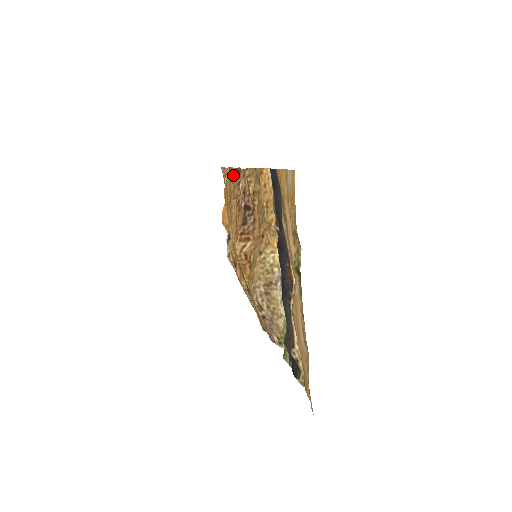
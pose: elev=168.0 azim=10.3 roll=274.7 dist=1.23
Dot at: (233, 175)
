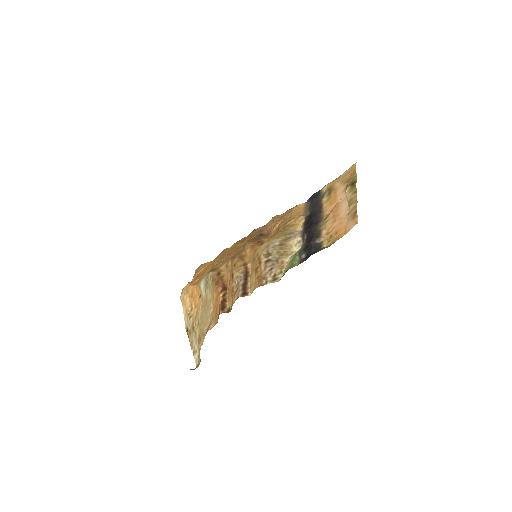
Dot at: (237, 242)
